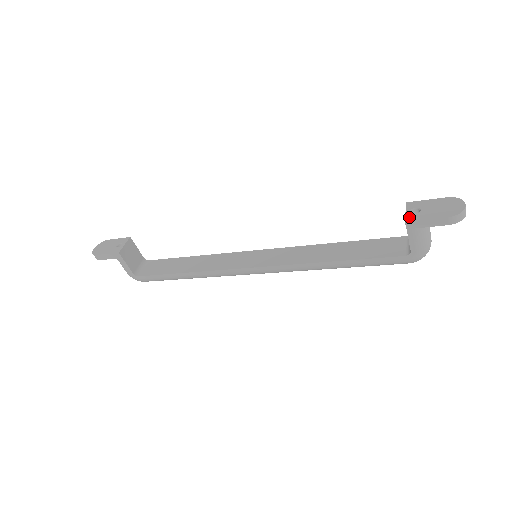
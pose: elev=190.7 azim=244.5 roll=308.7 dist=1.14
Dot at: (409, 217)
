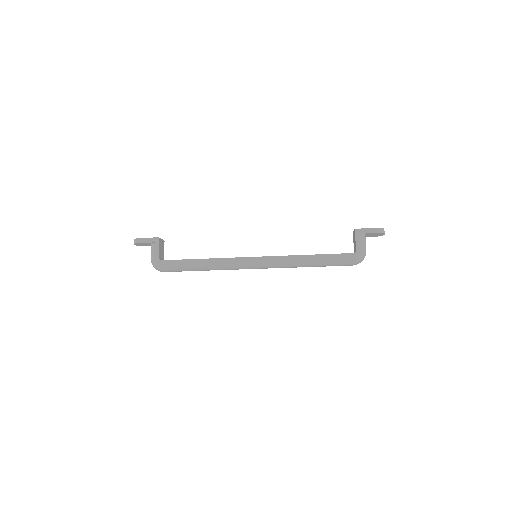
Dot at: (356, 229)
